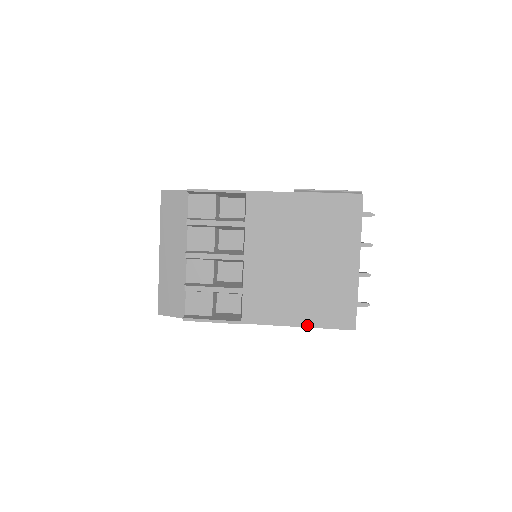
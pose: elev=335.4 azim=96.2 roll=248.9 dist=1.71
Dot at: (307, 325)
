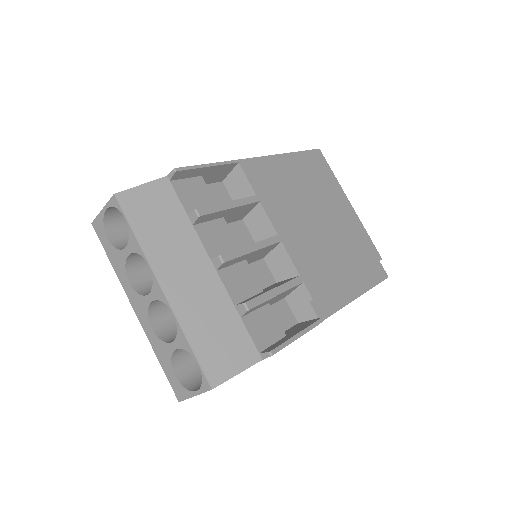
Dot at: (362, 291)
